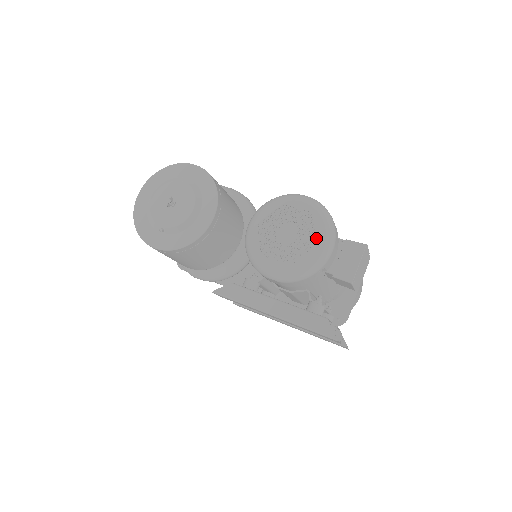
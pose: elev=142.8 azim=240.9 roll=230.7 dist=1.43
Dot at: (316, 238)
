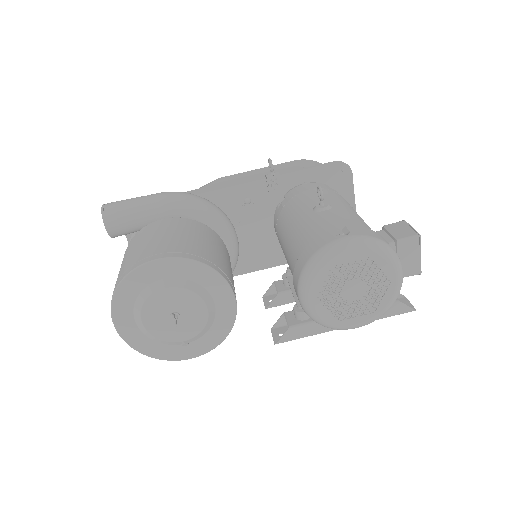
Dot at: (387, 277)
